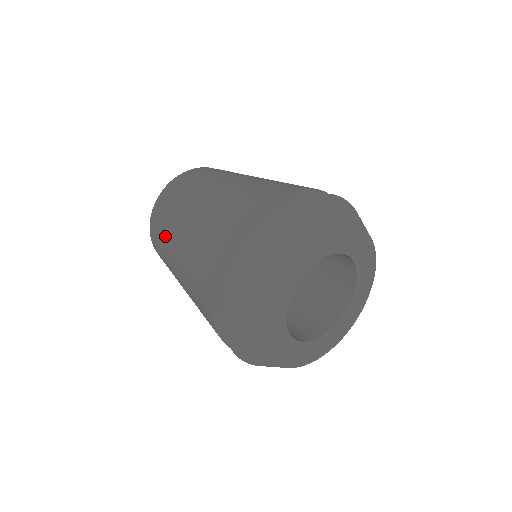
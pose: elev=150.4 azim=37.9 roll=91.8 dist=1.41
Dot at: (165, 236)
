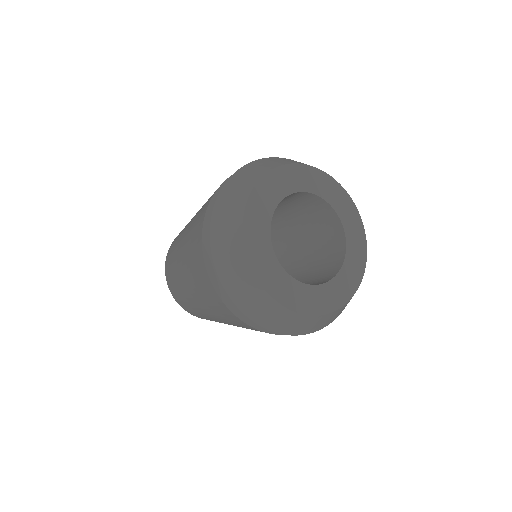
Dot at: (174, 269)
